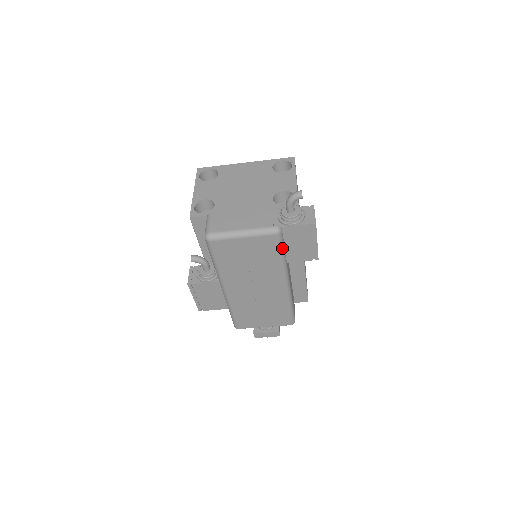
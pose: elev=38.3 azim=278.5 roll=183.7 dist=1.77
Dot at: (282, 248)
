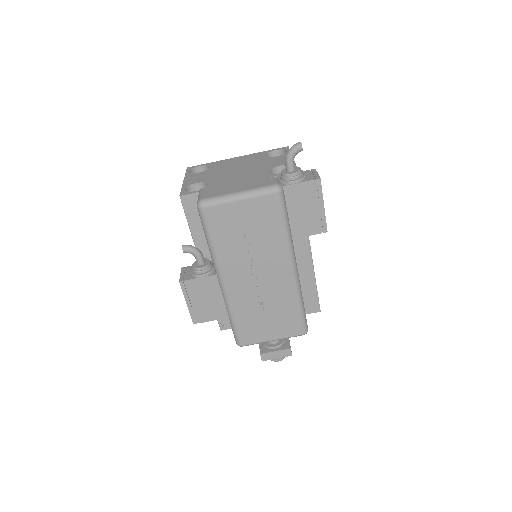
Dot at: (285, 214)
